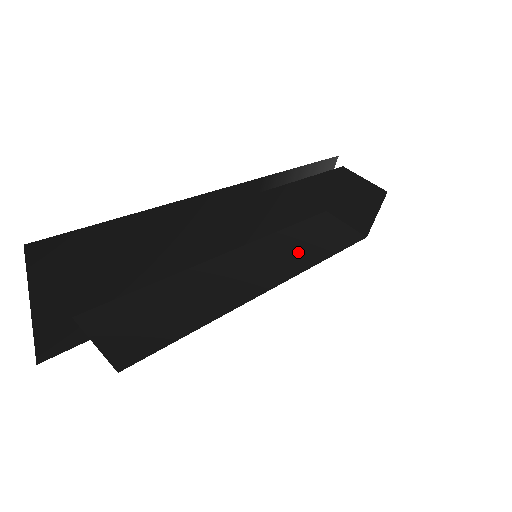
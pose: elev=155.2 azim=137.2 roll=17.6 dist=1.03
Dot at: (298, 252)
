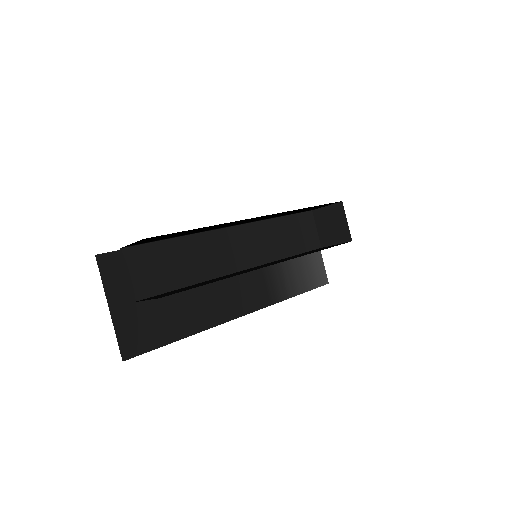
Dot at: occluded
